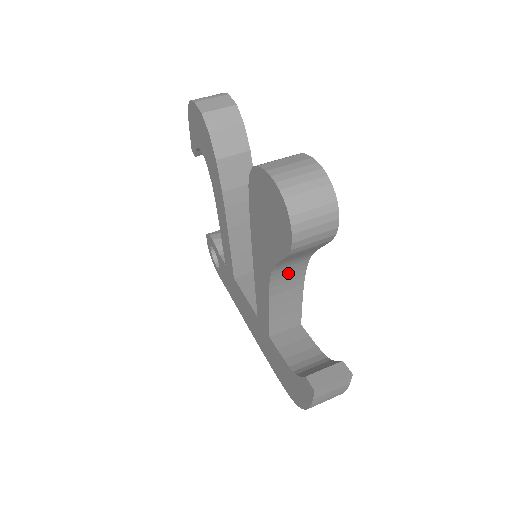
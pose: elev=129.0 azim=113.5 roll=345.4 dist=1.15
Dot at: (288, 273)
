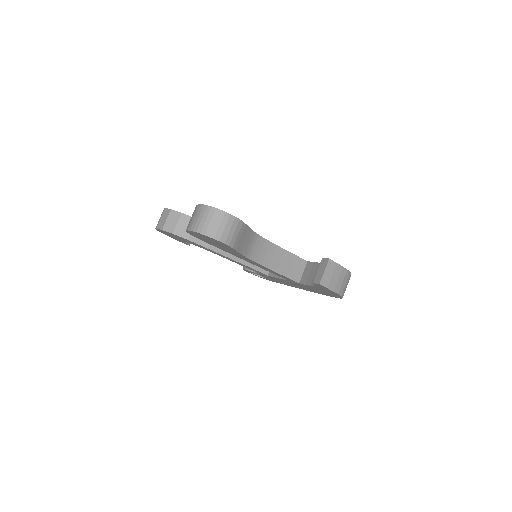
Dot at: (259, 250)
